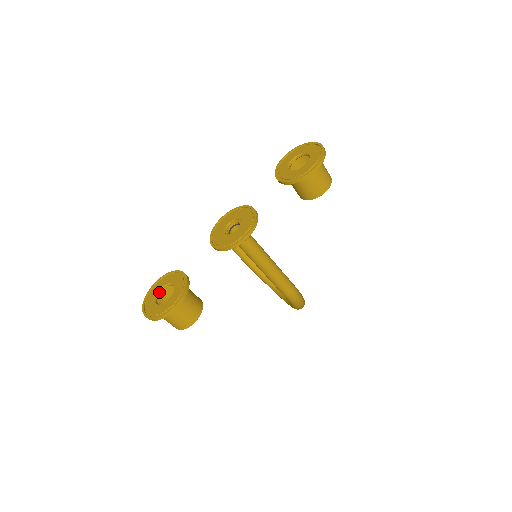
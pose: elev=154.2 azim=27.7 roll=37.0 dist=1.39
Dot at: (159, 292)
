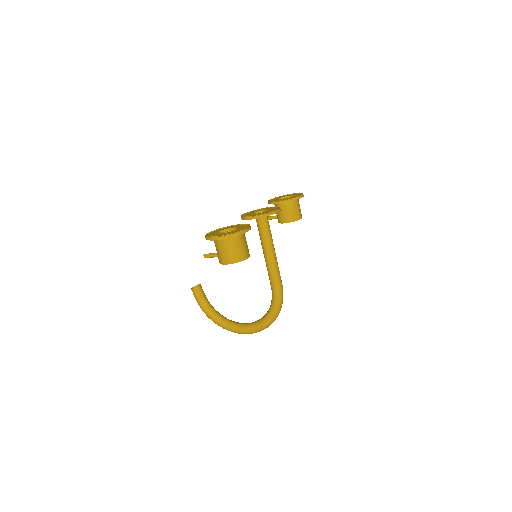
Dot at: occluded
